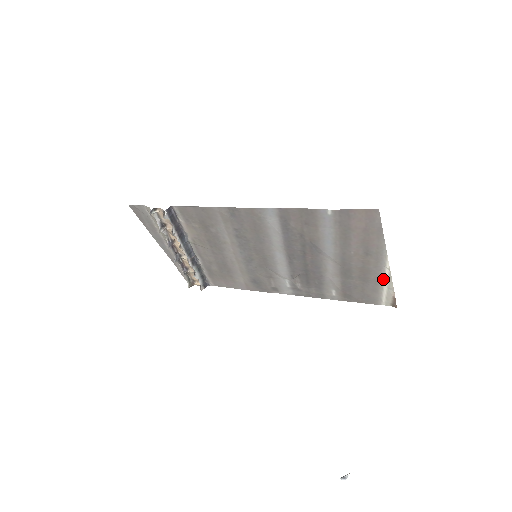
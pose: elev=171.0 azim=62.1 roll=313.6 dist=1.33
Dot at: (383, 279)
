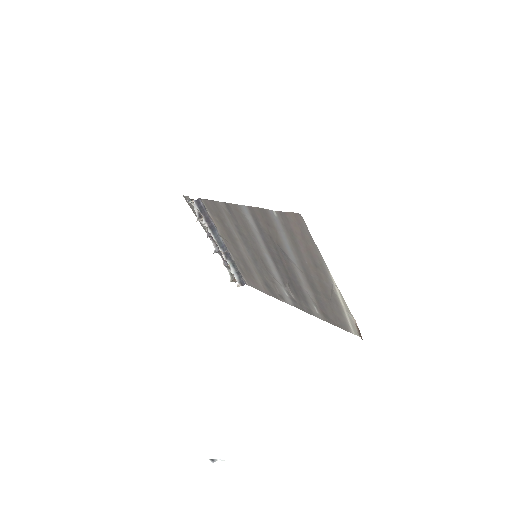
Dot at: (339, 299)
